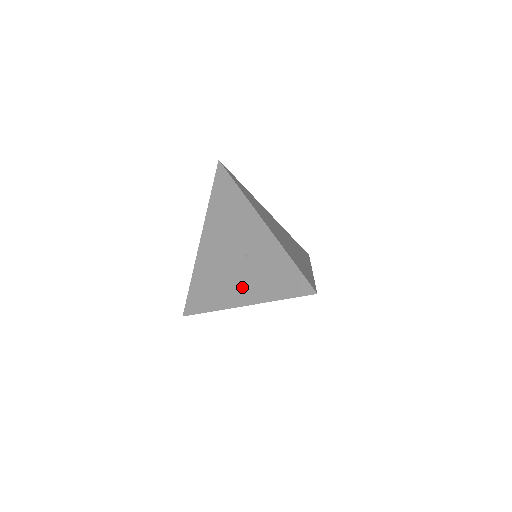
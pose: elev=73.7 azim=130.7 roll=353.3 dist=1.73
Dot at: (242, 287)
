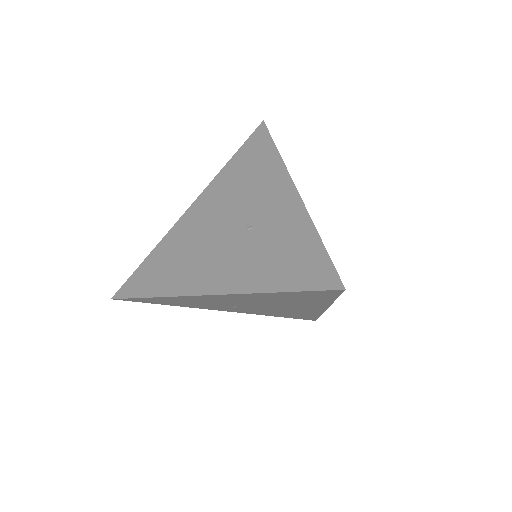
Dot at: (222, 268)
